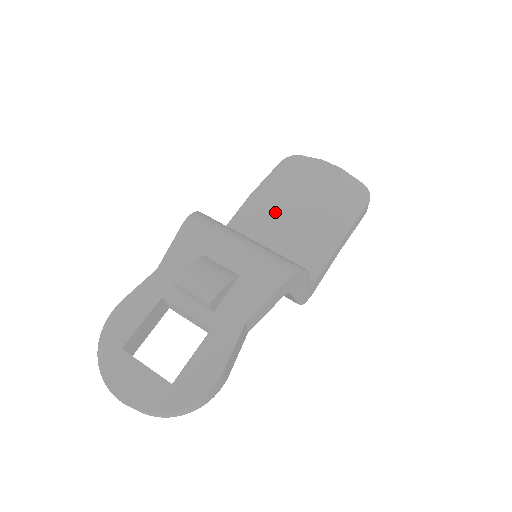
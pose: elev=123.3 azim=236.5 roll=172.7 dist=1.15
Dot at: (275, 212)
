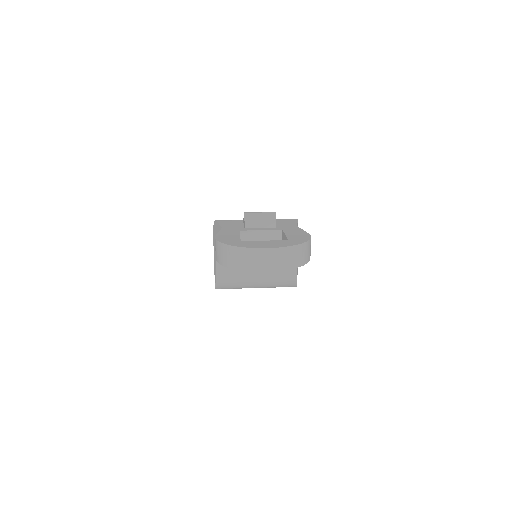
Dot at: occluded
